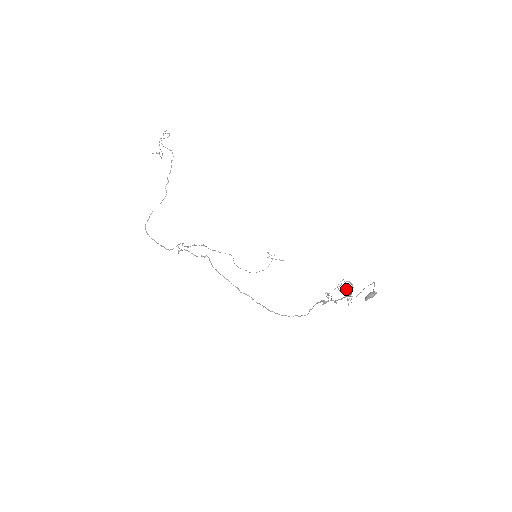
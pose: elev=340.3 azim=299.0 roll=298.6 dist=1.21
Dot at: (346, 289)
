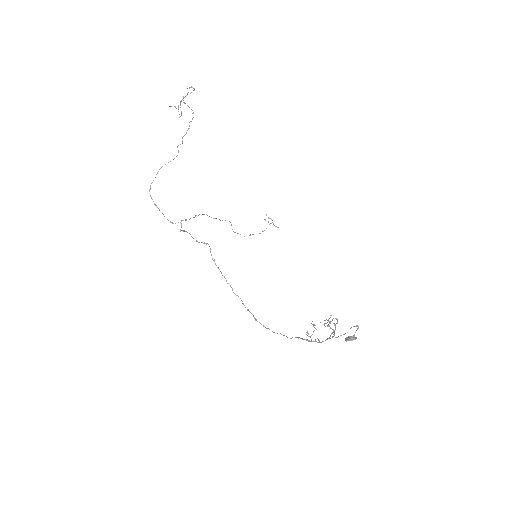
Dot at: occluded
